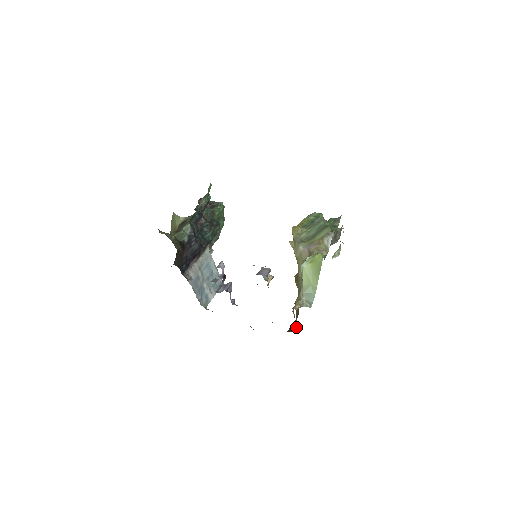
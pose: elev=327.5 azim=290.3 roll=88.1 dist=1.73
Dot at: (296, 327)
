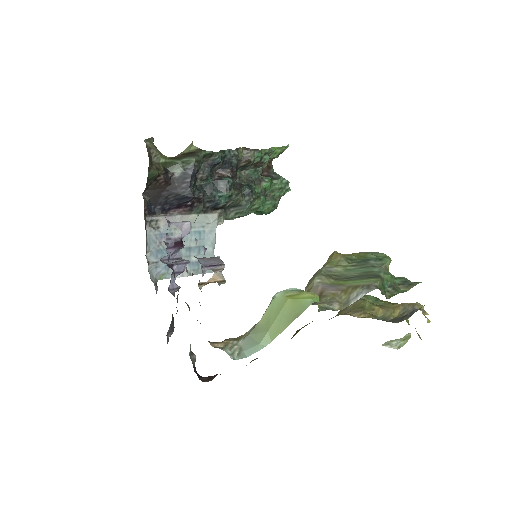
Dot at: (212, 378)
